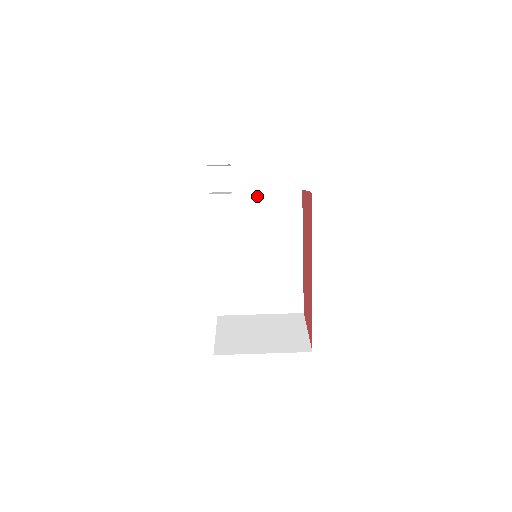
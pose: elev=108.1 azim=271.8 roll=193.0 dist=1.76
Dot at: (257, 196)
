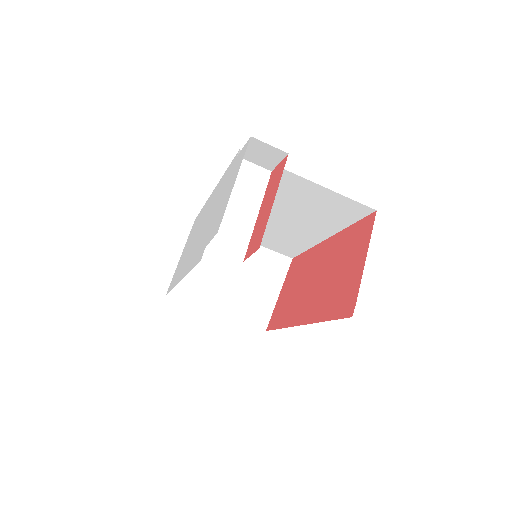
Dot at: (307, 184)
